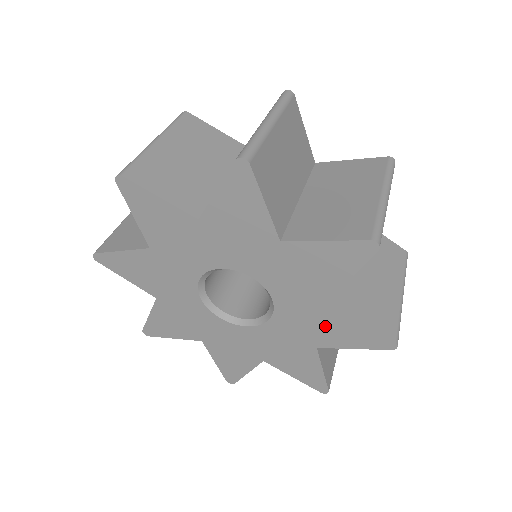
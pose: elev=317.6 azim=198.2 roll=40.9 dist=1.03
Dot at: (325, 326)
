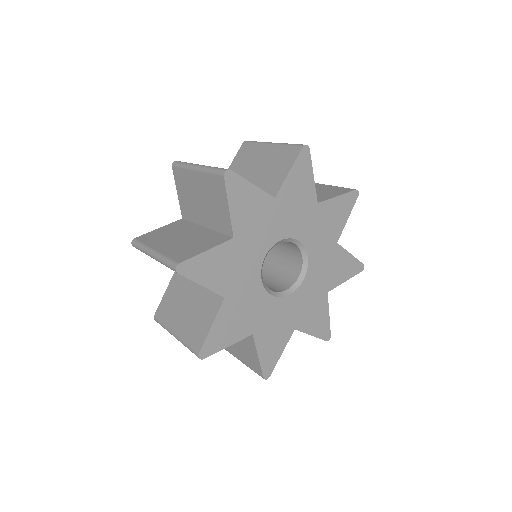
Dot at: (333, 268)
